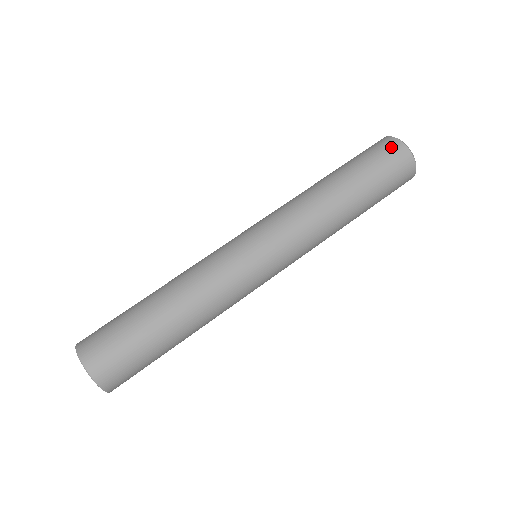
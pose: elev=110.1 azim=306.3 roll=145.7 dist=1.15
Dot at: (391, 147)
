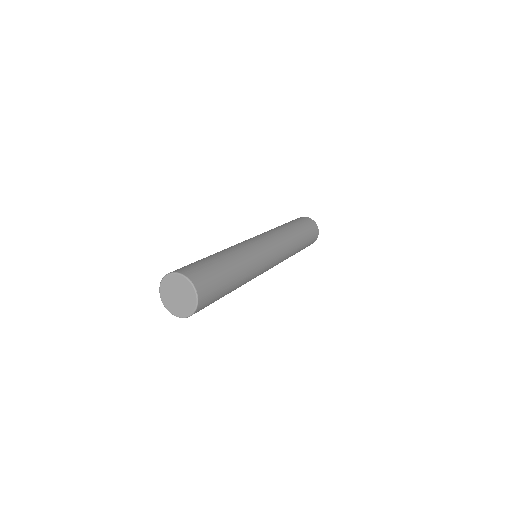
Dot at: (298, 218)
